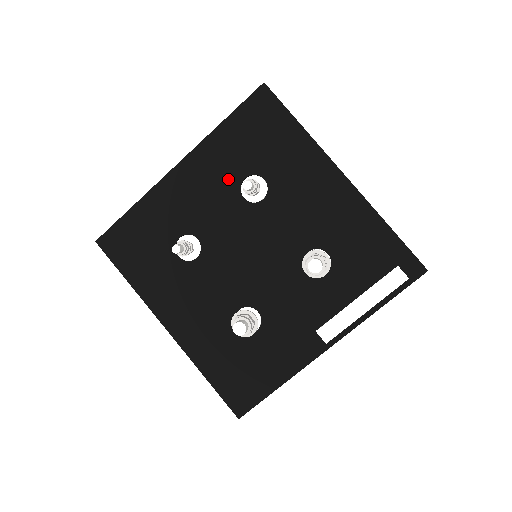
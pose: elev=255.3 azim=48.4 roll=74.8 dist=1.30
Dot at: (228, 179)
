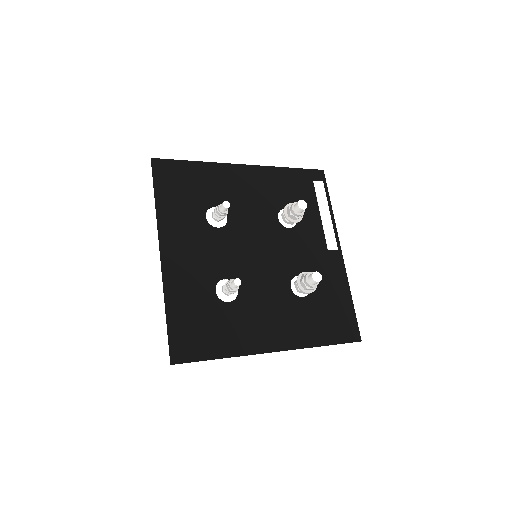
Dot at: (198, 227)
